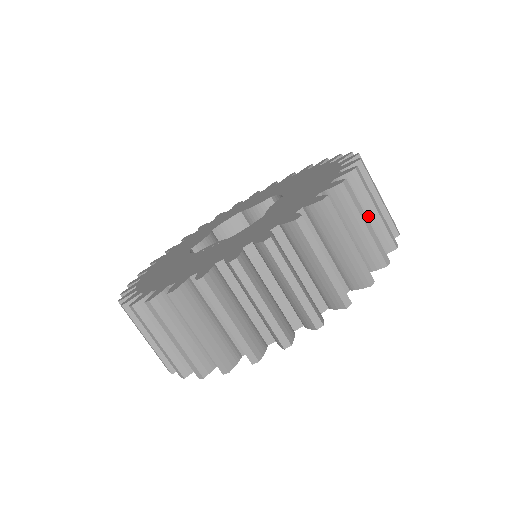
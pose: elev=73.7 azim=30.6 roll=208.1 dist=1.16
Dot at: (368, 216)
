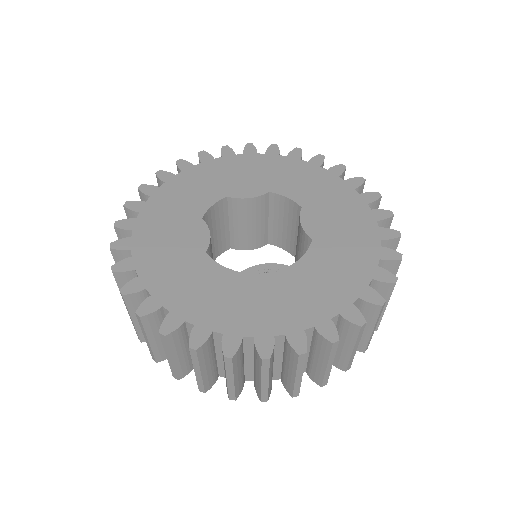
Dot at: occluded
